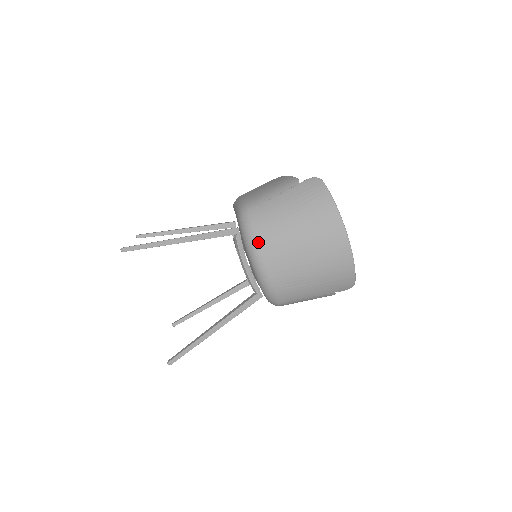
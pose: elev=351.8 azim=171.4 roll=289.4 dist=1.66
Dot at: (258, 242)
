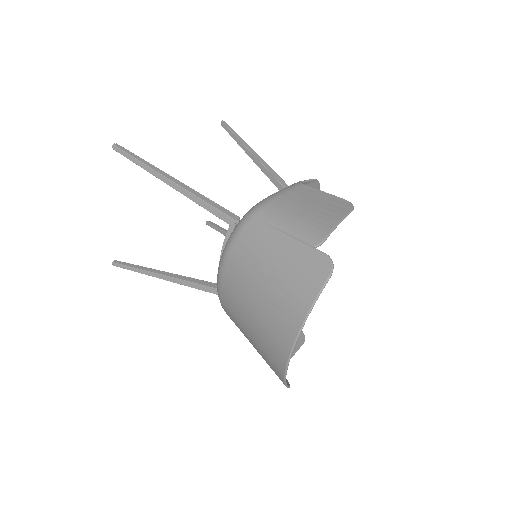
Dot at: (228, 256)
